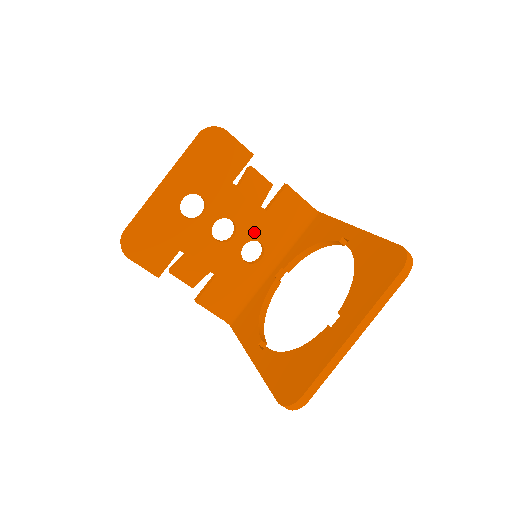
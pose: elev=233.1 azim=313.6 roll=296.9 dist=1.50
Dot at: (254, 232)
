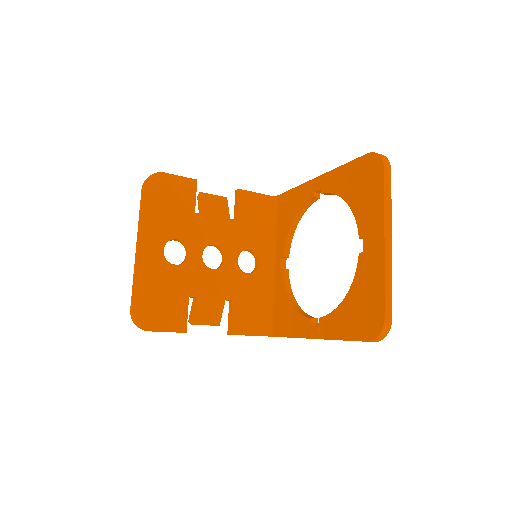
Dot at: (238, 244)
